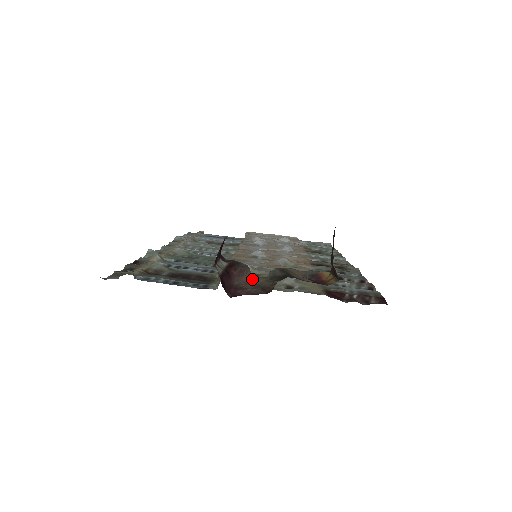
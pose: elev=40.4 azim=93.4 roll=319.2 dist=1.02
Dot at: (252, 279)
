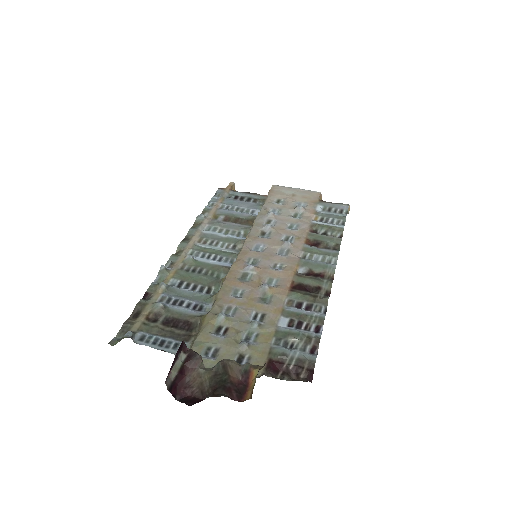
Dot at: (200, 374)
